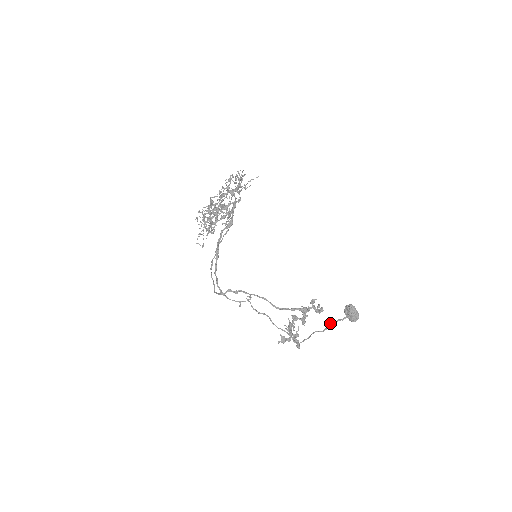
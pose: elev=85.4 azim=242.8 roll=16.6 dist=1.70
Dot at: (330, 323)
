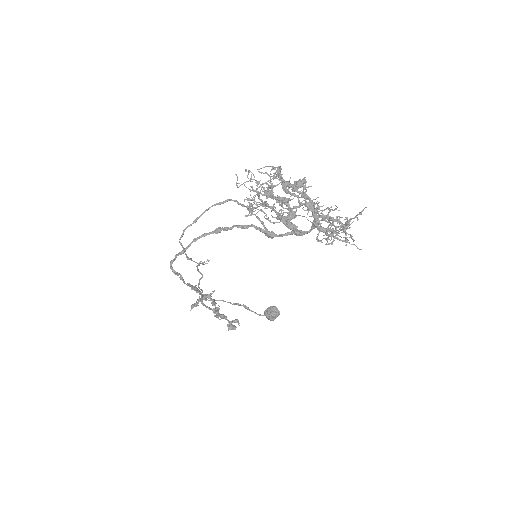
Dot at: (246, 306)
